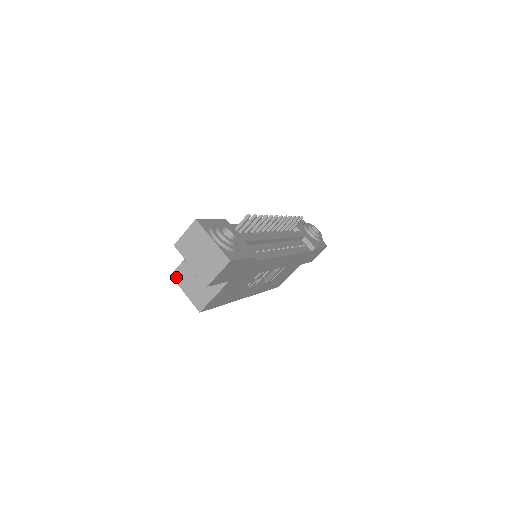
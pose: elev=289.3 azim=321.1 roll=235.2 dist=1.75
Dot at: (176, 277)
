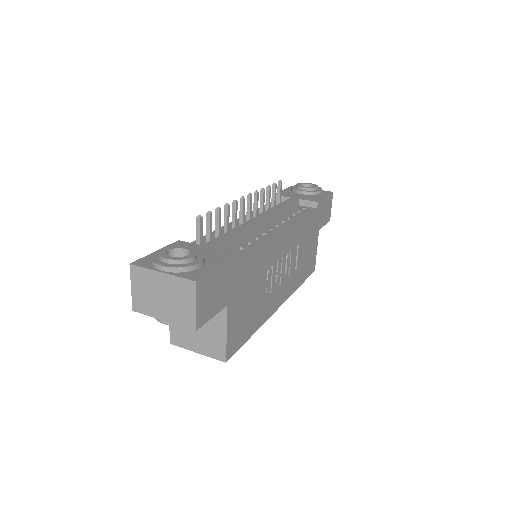
Dot at: (176, 342)
